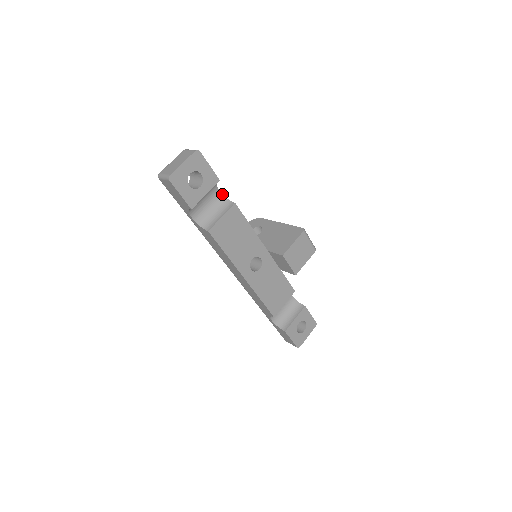
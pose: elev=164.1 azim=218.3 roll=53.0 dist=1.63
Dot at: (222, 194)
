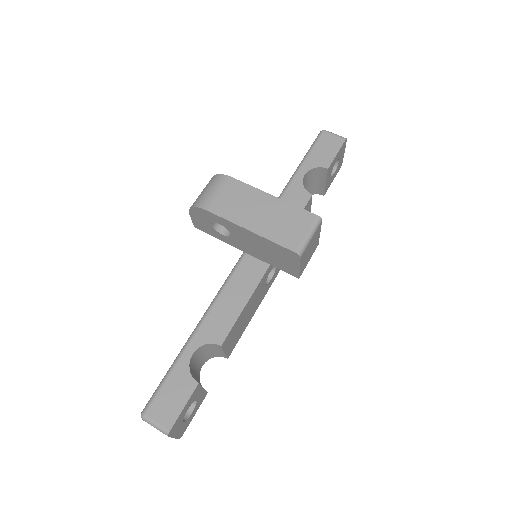
Dot at: (197, 349)
